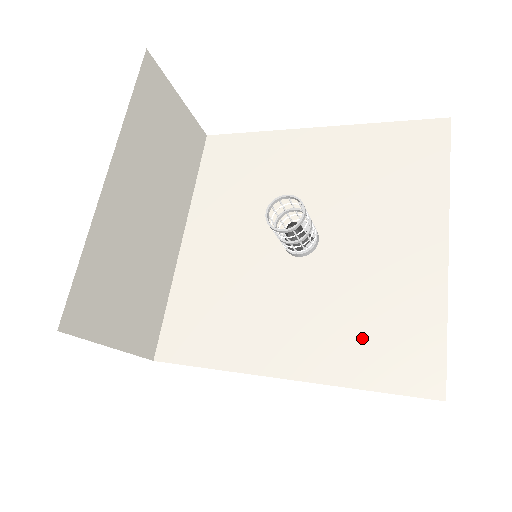
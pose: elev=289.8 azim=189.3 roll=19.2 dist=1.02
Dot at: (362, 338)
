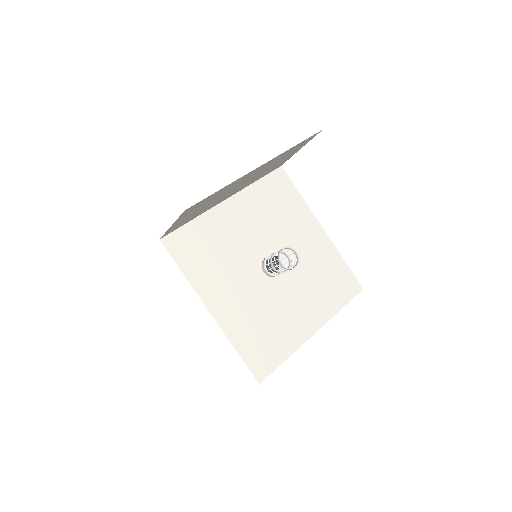
Dot at: (255, 332)
